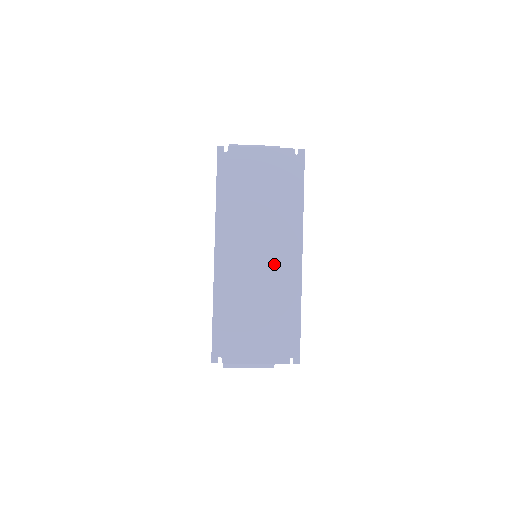
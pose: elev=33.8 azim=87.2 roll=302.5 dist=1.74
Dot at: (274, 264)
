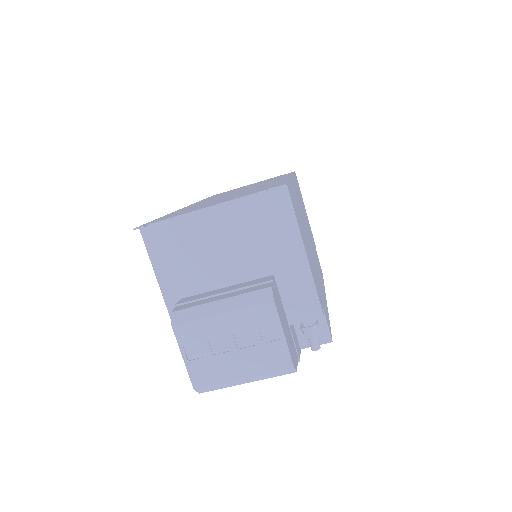
Dot at: occluded
